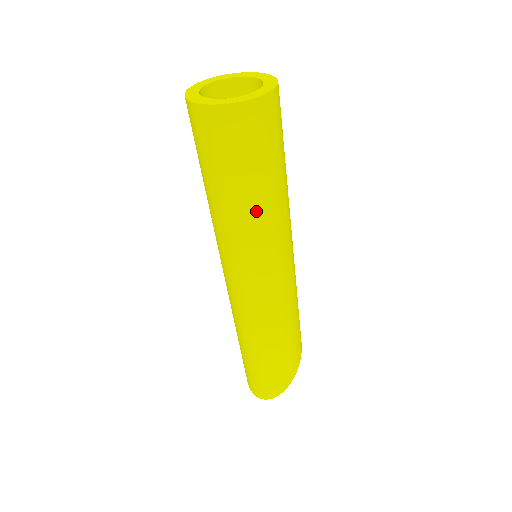
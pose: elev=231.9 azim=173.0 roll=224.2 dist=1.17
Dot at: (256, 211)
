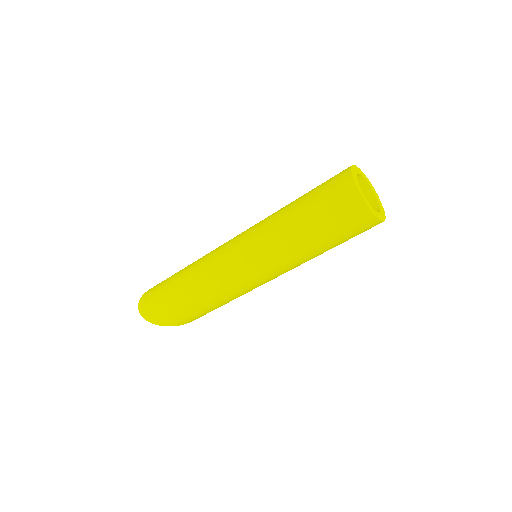
Dot at: (299, 246)
